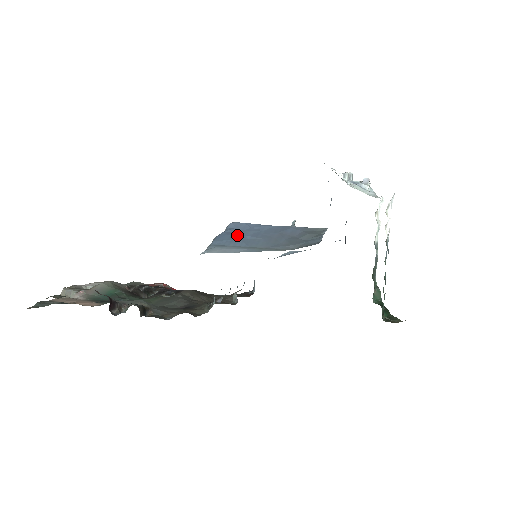
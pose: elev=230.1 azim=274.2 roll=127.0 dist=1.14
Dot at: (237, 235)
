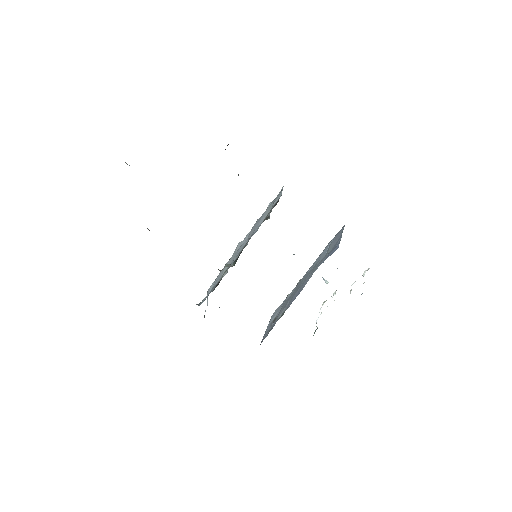
Dot at: occluded
